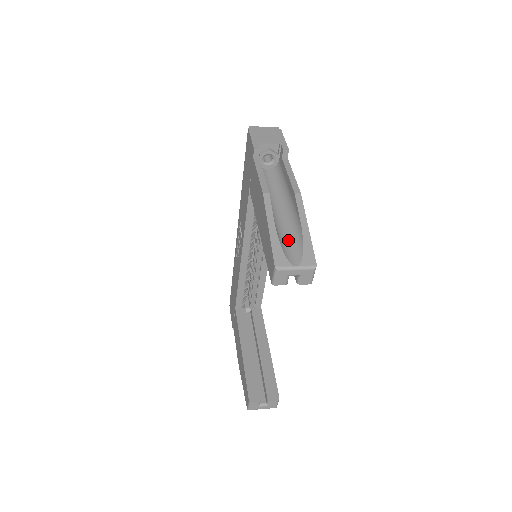
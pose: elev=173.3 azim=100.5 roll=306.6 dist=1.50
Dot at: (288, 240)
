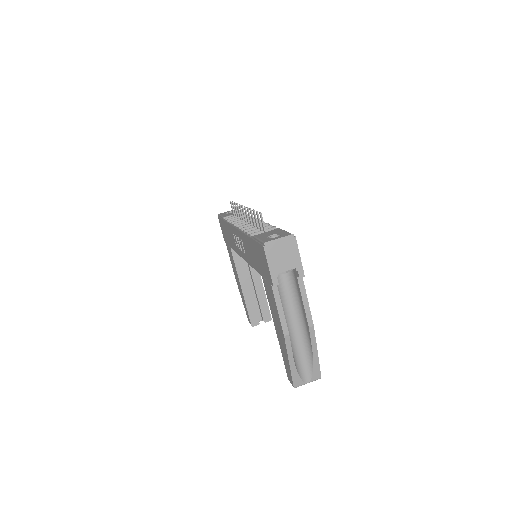
Dot at: (302, 359)
